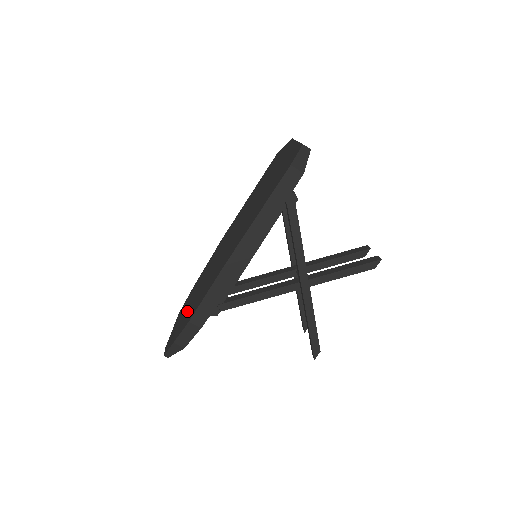
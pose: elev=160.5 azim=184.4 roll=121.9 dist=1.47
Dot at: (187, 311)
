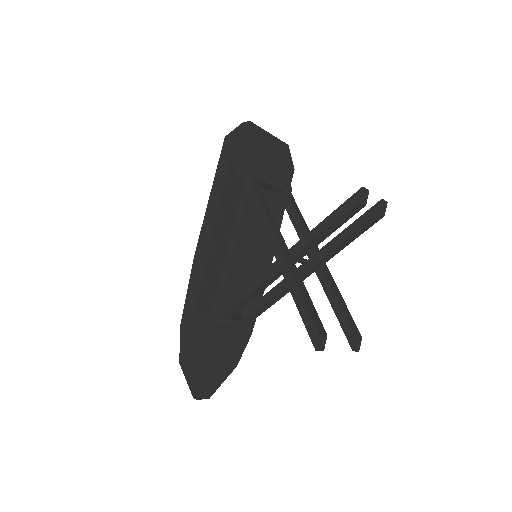
Dot at: occluded
